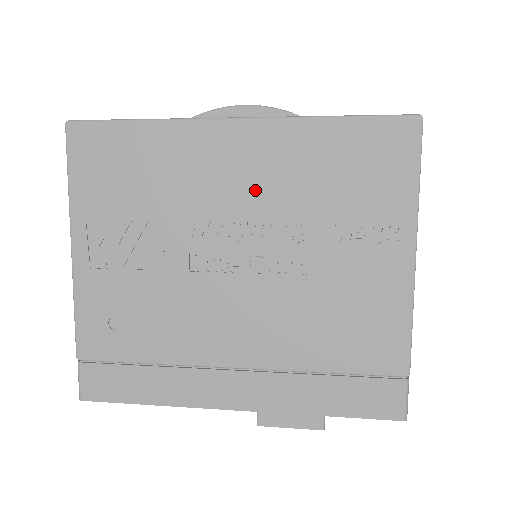
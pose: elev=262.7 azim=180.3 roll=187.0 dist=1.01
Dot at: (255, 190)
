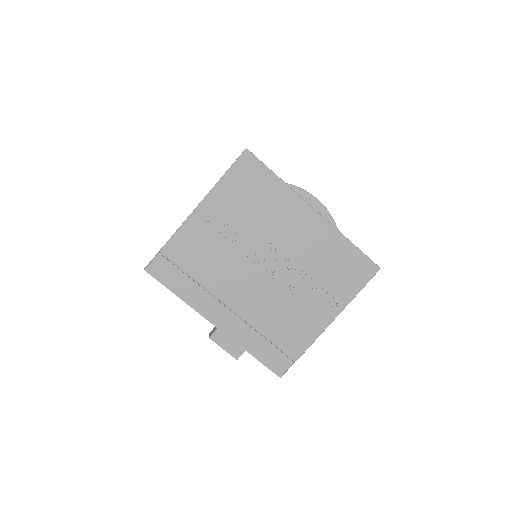
Dot at: (299, 245)
